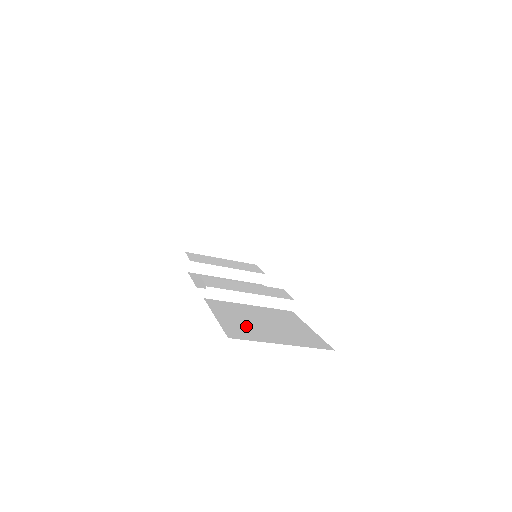
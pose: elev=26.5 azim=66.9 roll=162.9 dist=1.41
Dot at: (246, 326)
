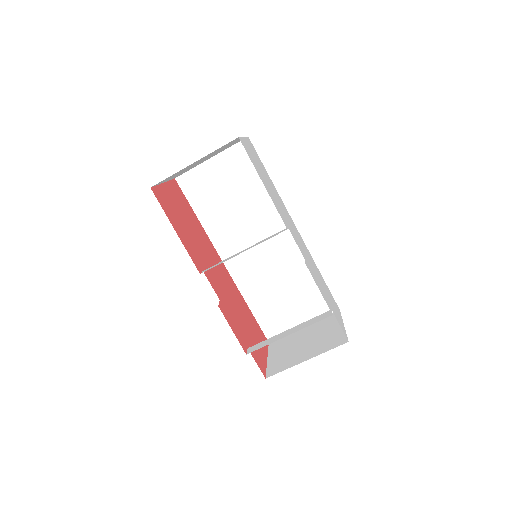
Dot at: occluded
